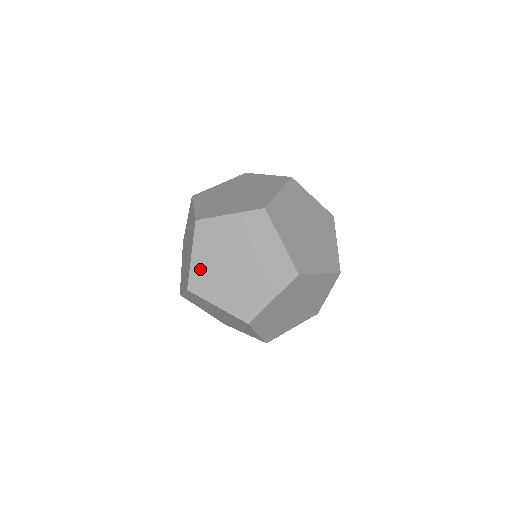
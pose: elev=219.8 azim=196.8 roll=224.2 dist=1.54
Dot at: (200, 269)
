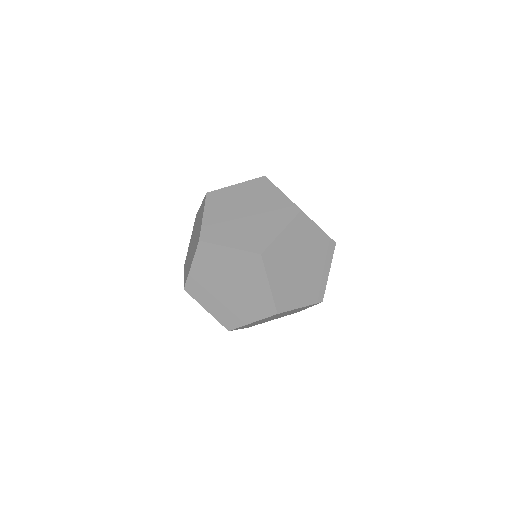
Dot at: (197, 279)
